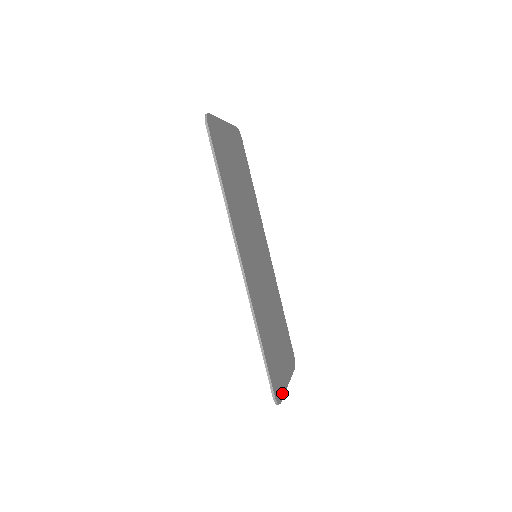
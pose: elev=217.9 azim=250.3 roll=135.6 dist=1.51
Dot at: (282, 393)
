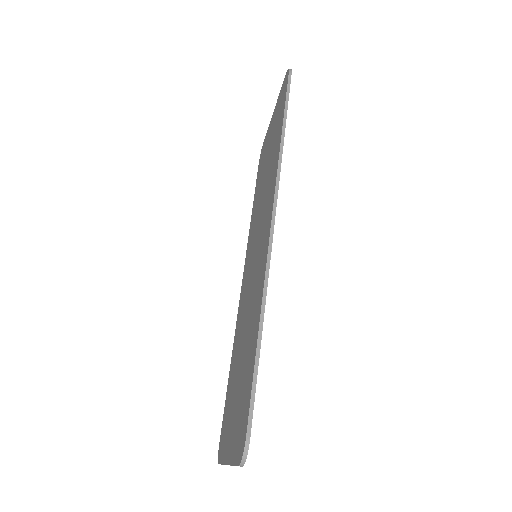
Dot at: occluded
